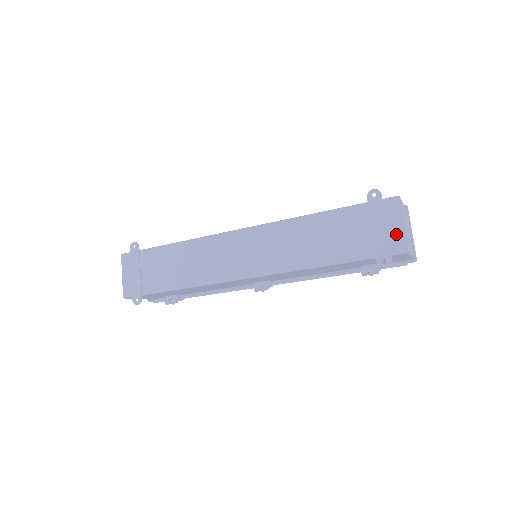
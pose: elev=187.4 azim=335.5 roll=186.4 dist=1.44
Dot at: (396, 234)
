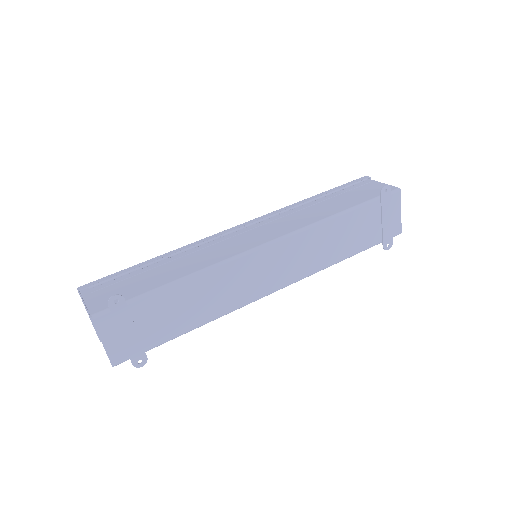
Dot at: (396, 221)
